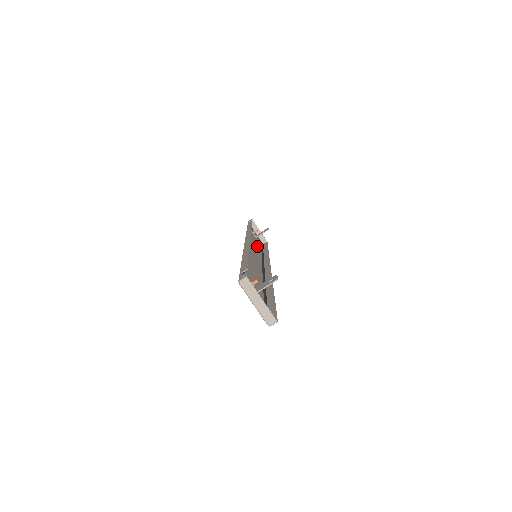
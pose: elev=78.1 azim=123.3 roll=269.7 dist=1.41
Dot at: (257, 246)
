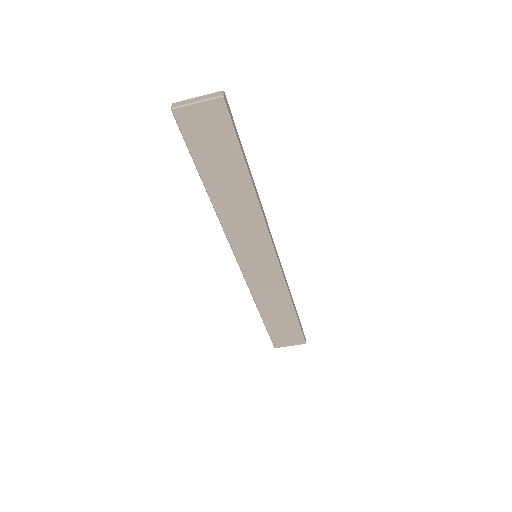
Dot at: (278, 305)
